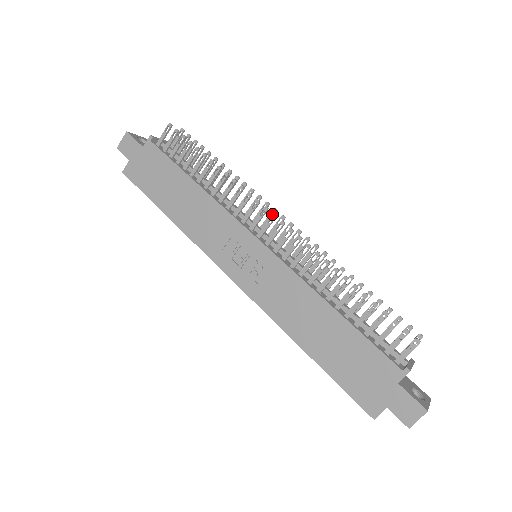
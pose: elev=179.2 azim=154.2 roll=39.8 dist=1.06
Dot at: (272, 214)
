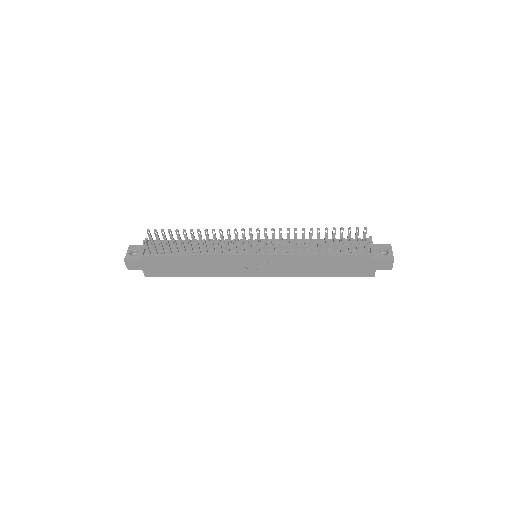
Dot at: occluded
